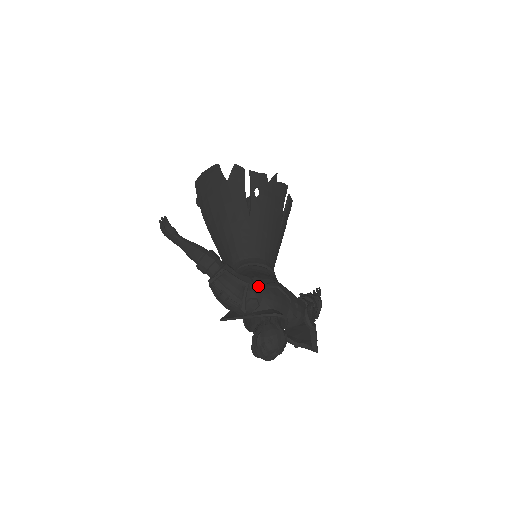
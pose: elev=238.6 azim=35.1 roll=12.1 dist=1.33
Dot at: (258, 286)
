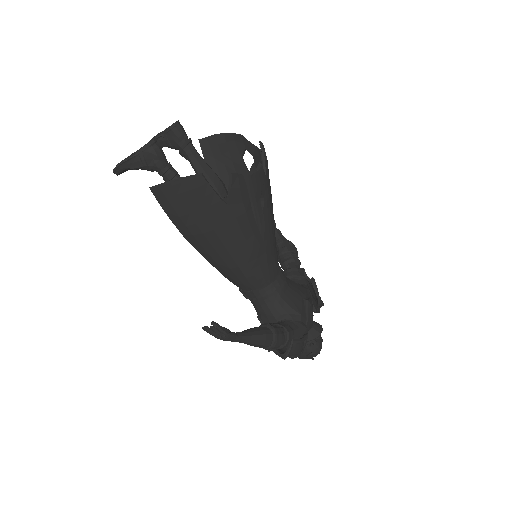
Dot at: (307, 324)
